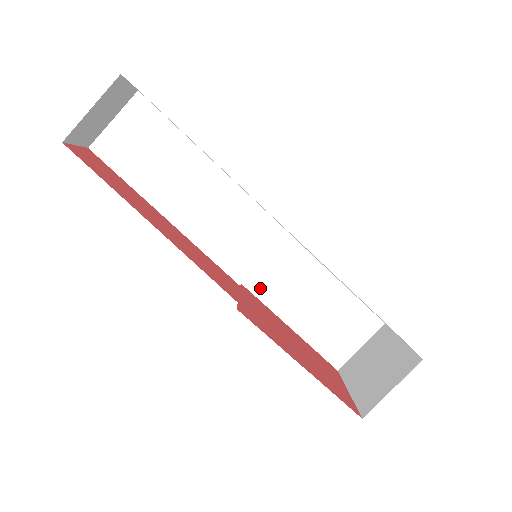
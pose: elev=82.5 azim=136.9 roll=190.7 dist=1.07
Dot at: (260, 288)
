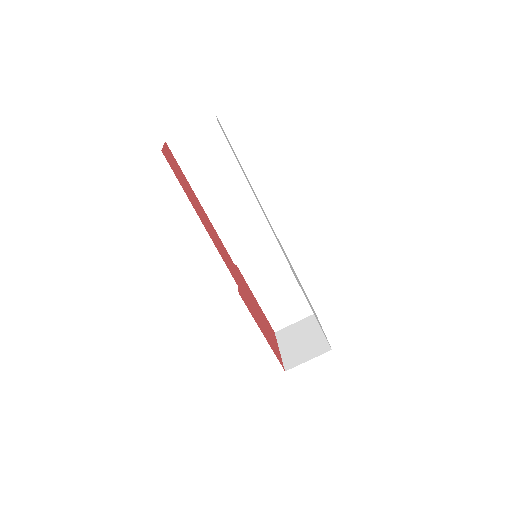
Dot at: (246, 268)
